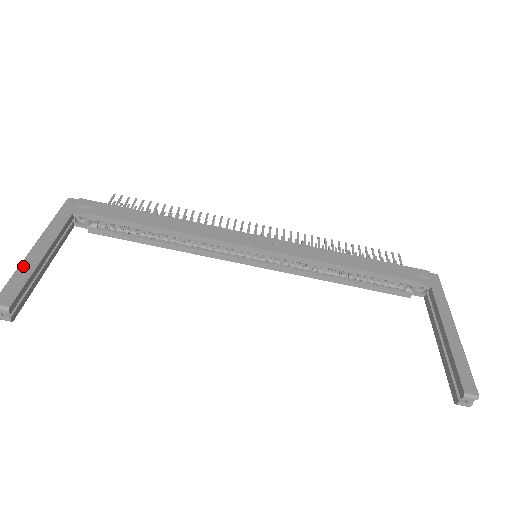
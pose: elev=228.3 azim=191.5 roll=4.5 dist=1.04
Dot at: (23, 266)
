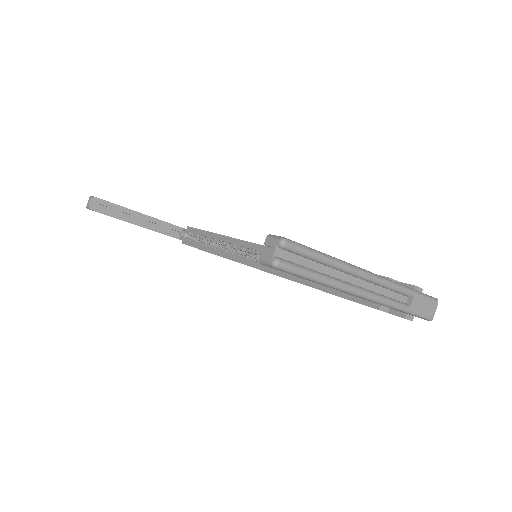
Dot at: occluded
